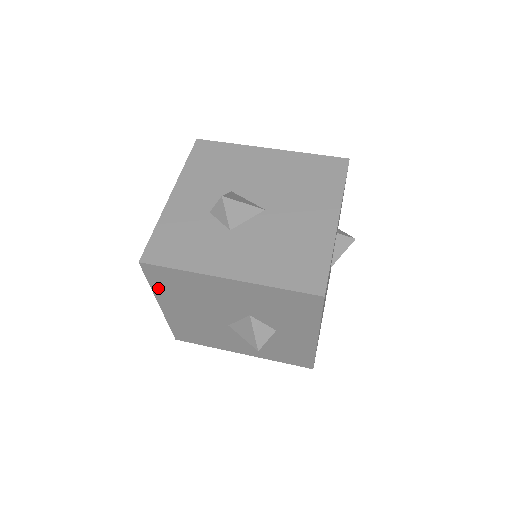
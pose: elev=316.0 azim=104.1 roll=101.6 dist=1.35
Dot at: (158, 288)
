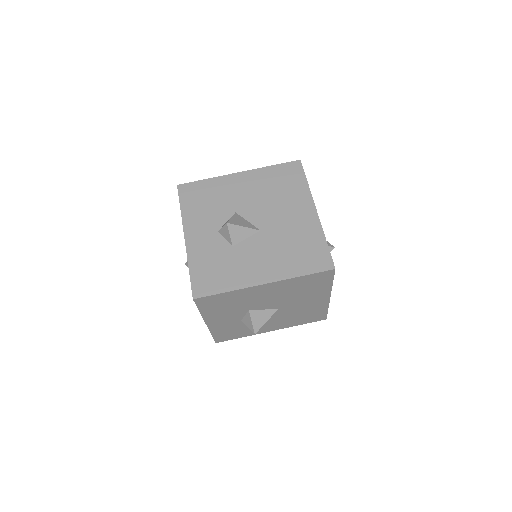
Dot at: occluded
